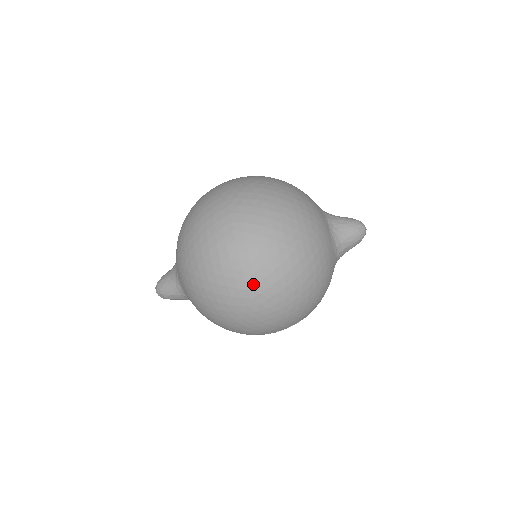
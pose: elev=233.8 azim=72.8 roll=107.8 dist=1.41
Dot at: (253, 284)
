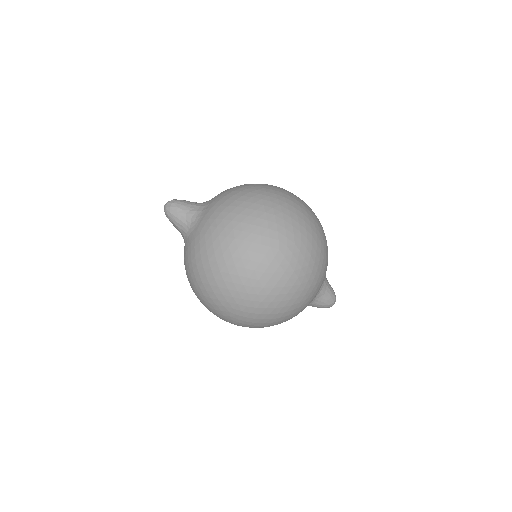
Dot at: (240, 309)
